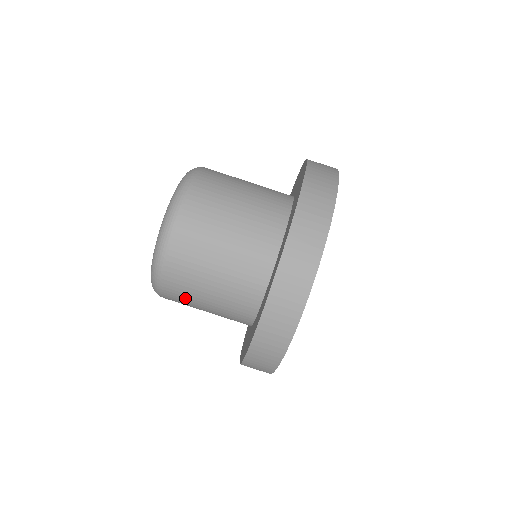
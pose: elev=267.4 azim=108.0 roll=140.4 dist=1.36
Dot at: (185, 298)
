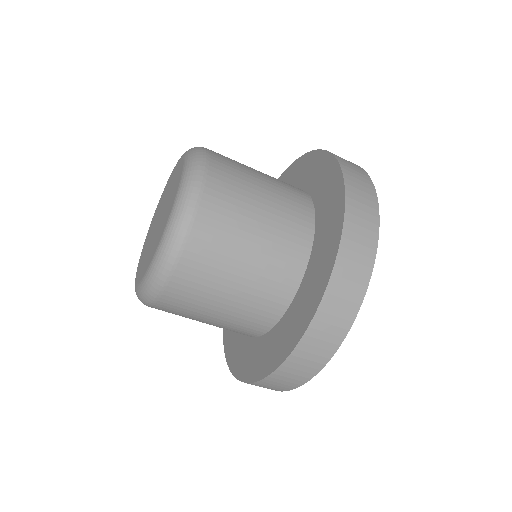
Dot at: (183, 312)
